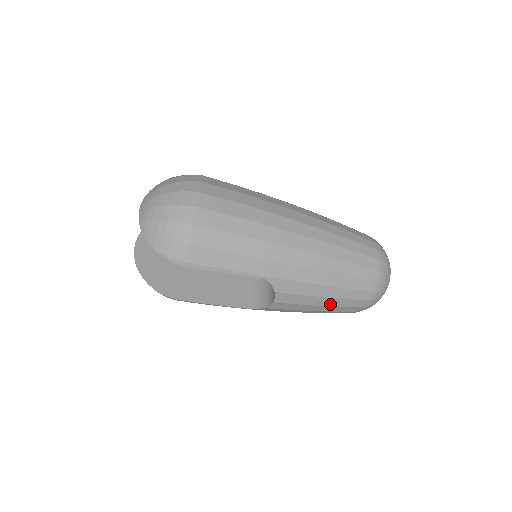
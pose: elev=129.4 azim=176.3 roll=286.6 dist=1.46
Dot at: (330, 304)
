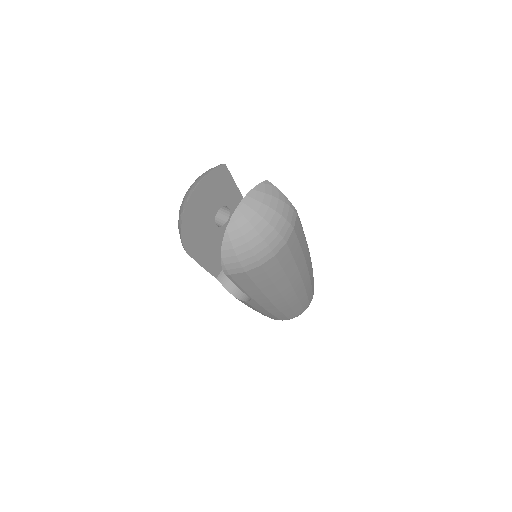
Dot at: occluded
